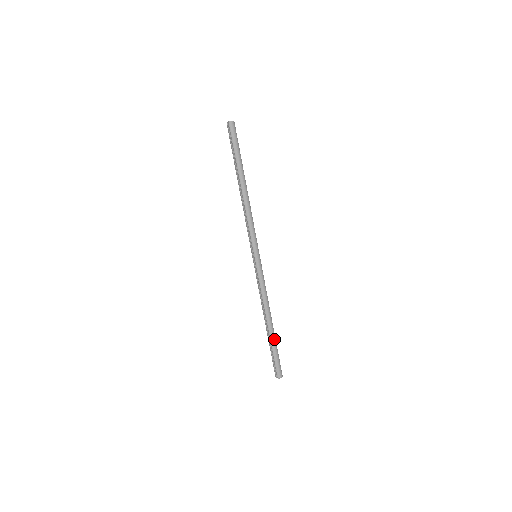
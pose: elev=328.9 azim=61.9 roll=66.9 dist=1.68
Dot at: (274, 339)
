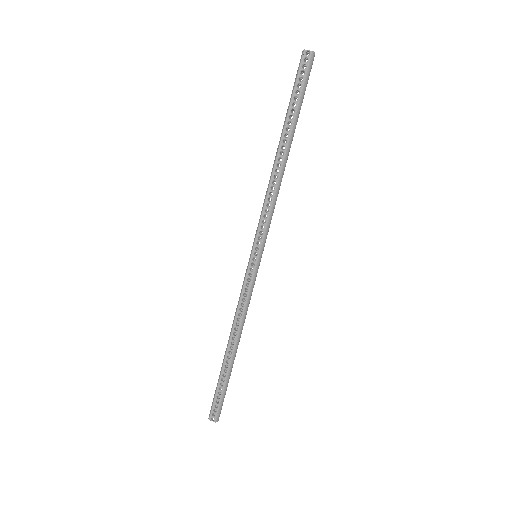
Dot at: (231, 371)
